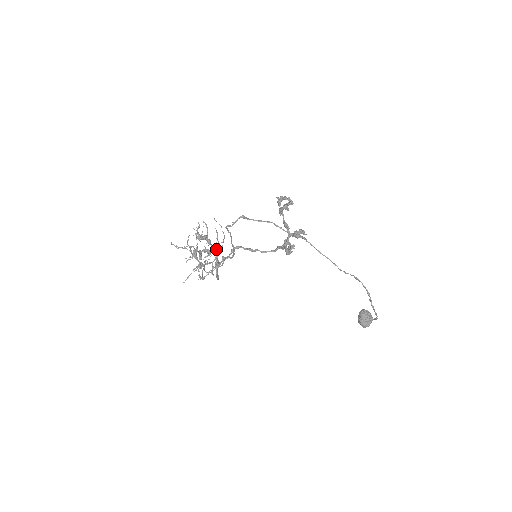
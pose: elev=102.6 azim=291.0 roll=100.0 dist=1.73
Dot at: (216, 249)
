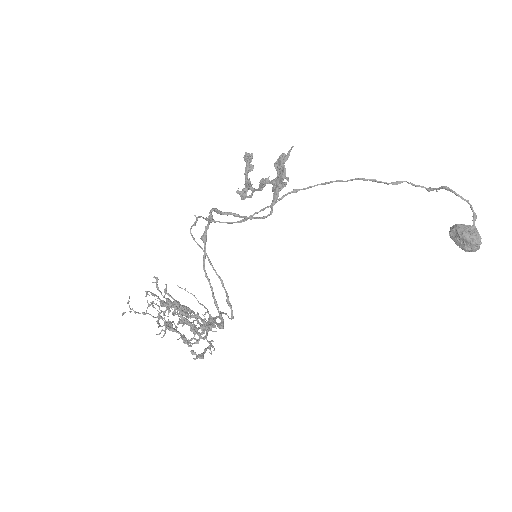
Dot at: (202, 325)
